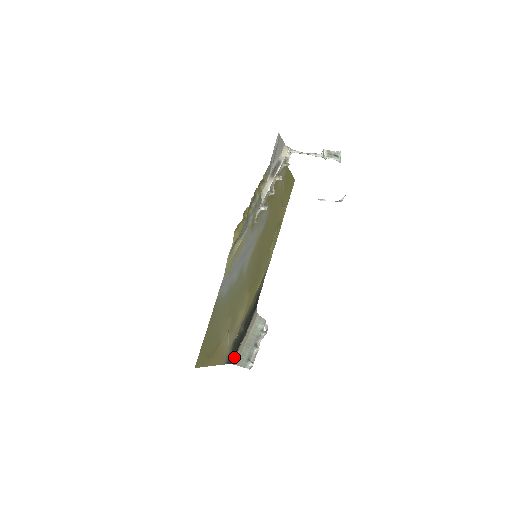
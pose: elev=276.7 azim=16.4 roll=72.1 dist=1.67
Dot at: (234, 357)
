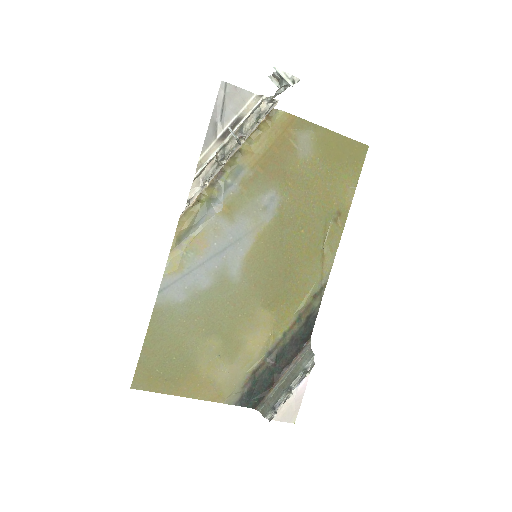
Dot at: (260, 400)
